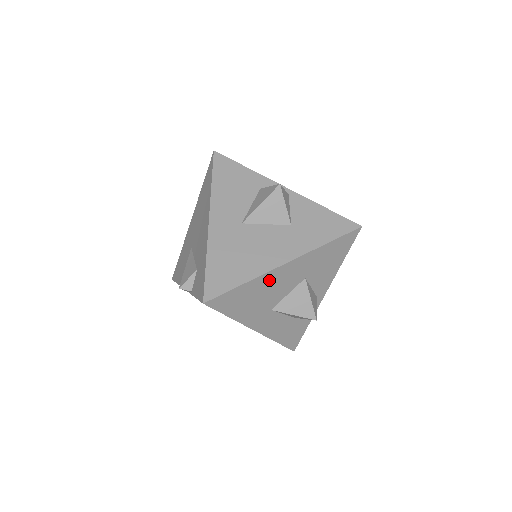
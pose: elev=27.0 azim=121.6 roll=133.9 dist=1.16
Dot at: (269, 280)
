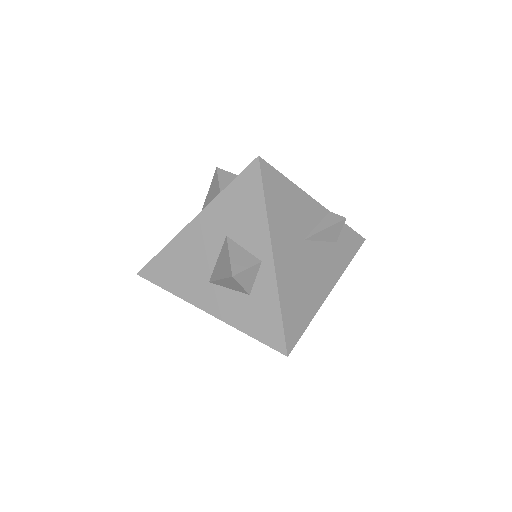
Dot at: (185, 243)
